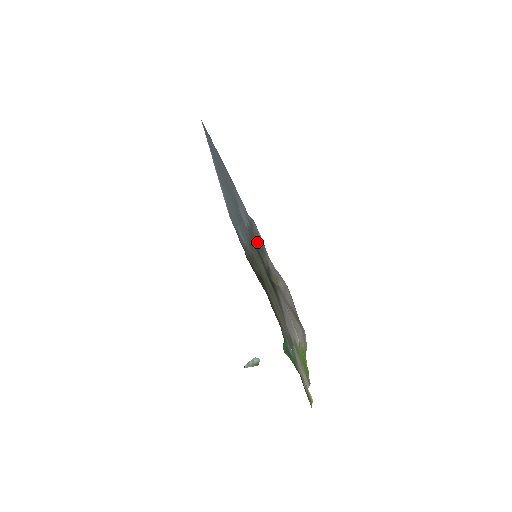
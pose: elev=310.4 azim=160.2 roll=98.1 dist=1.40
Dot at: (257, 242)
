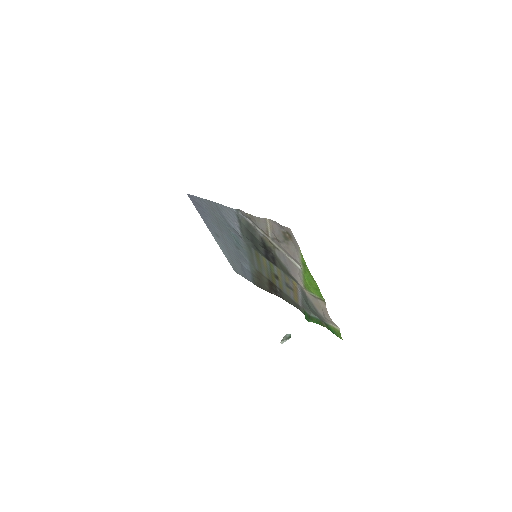
Dot at: (247, 227)
